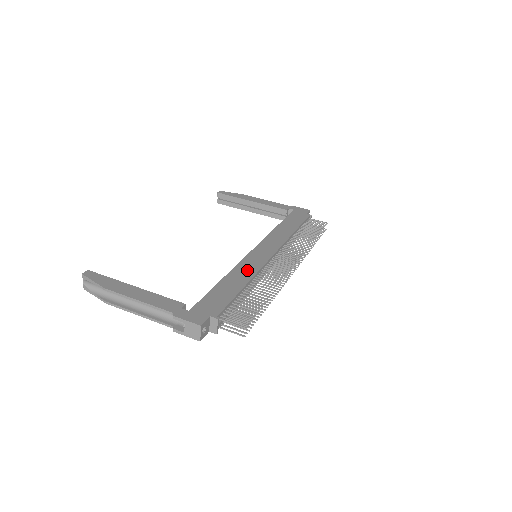
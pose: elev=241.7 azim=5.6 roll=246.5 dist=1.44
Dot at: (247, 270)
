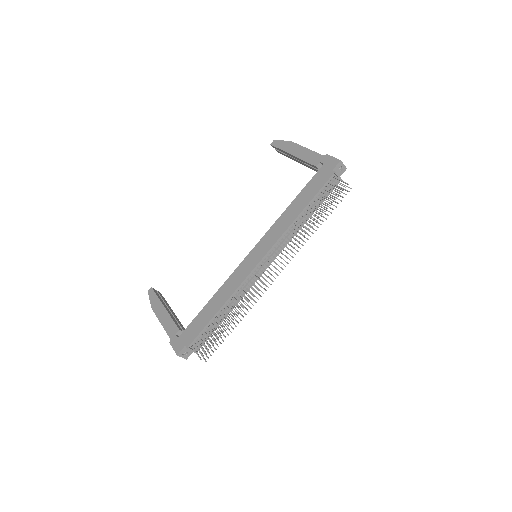
Dot at: (230, 287)
